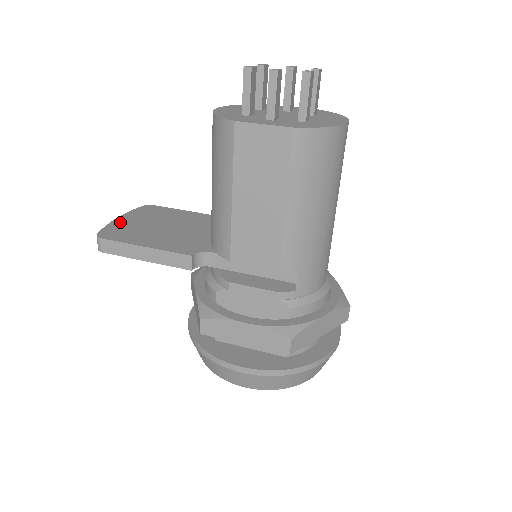
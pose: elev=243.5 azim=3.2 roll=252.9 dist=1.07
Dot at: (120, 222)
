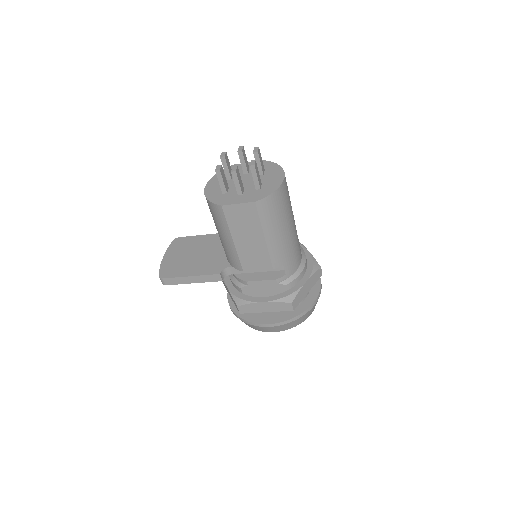
Dot at: (167, 261)
